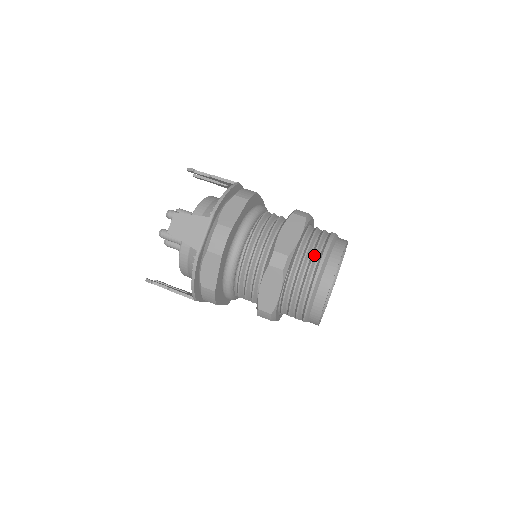
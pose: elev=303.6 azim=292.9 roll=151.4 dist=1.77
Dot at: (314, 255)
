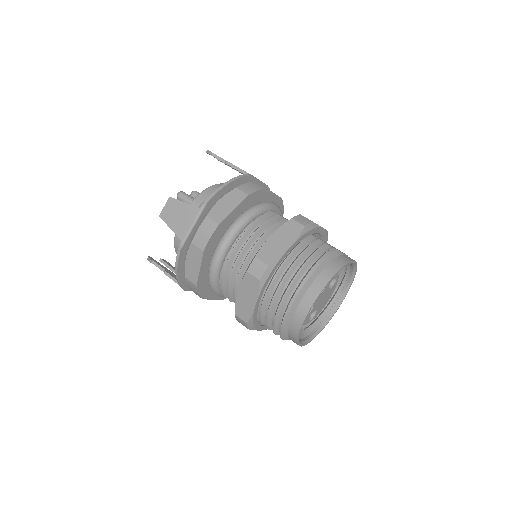
Dot at: (299, 270)
